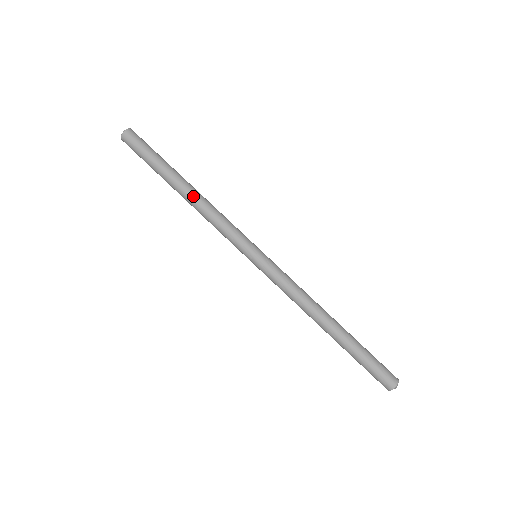
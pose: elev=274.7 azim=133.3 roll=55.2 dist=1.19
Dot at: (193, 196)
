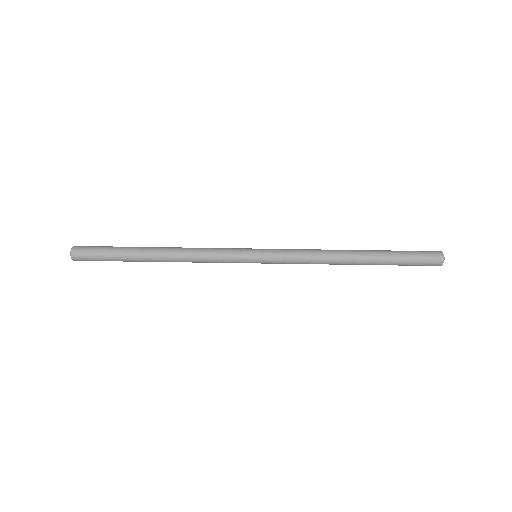
Dot at: (168, 256)
